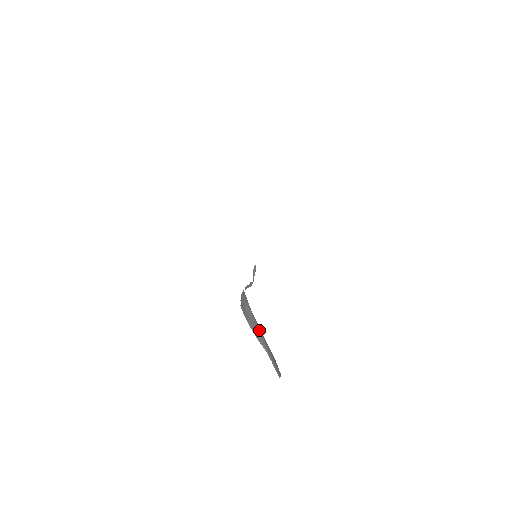
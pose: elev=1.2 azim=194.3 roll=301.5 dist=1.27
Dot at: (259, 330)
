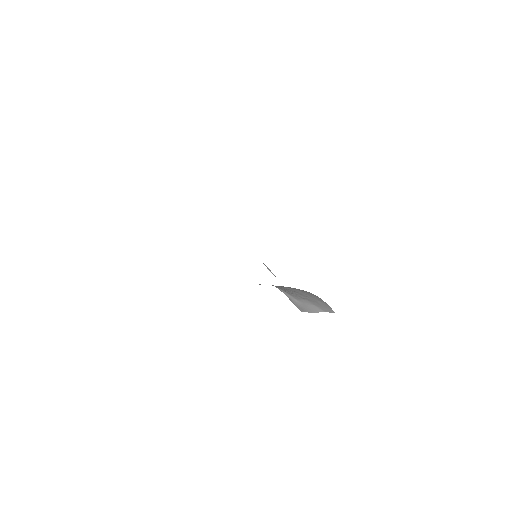
Dot at: (309, 304)
